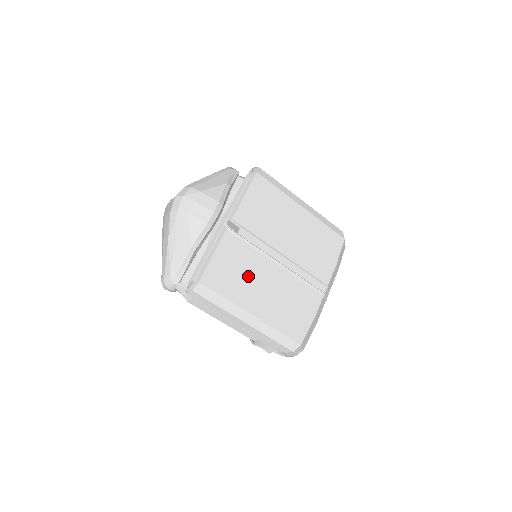
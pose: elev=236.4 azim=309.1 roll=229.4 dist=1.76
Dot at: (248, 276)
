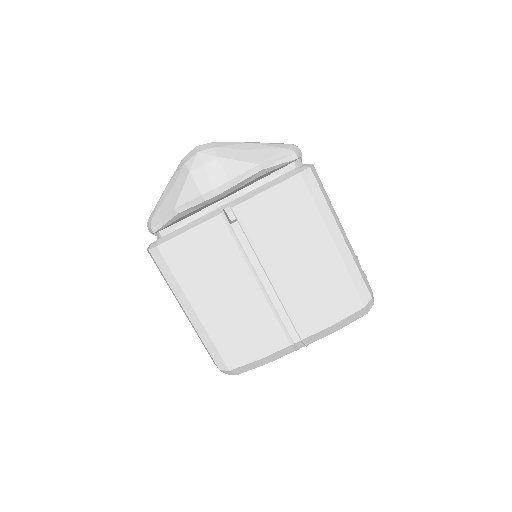
Dot at: (214, 273)
